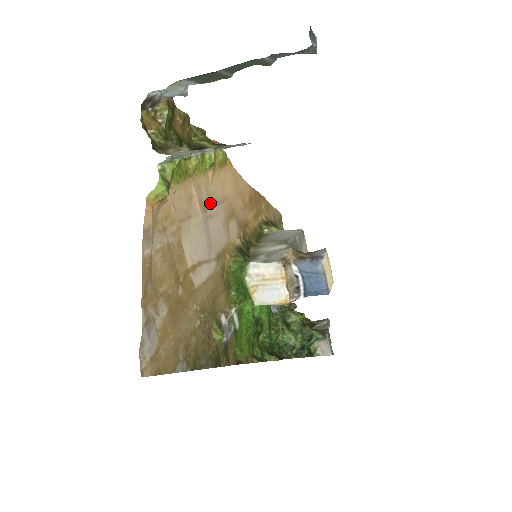
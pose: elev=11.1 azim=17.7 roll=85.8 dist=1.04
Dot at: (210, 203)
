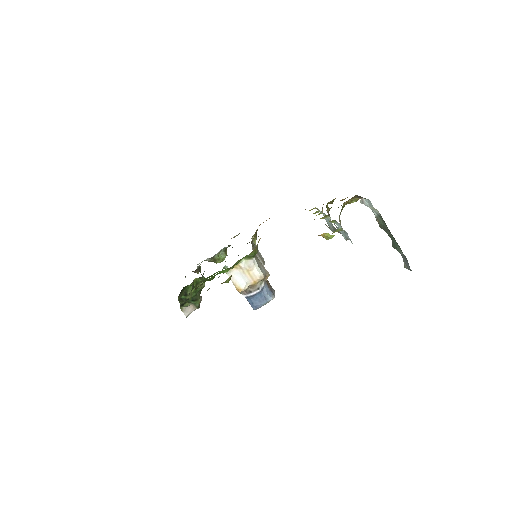
Dot at: occluded
